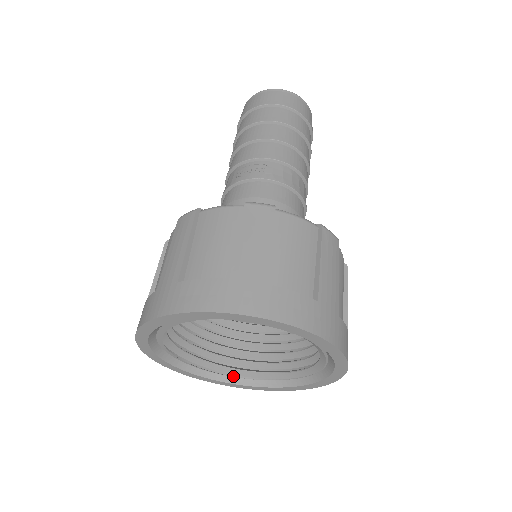
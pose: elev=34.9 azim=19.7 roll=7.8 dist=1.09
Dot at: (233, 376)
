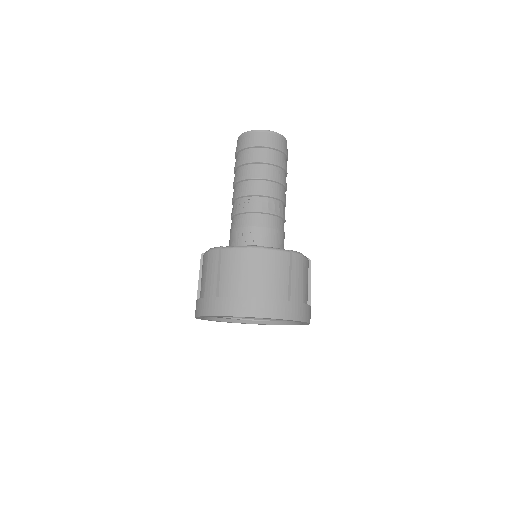
Dot at: (249, 320)
